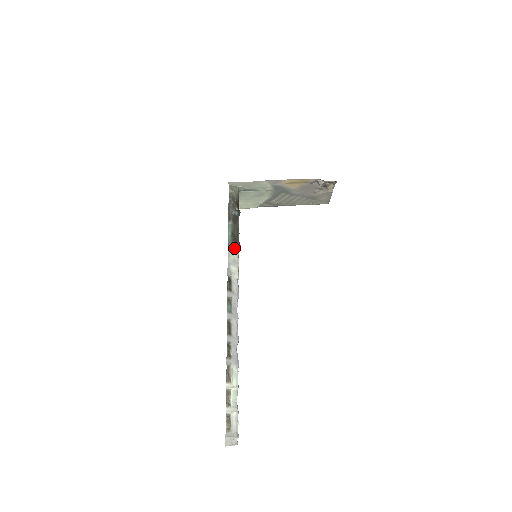
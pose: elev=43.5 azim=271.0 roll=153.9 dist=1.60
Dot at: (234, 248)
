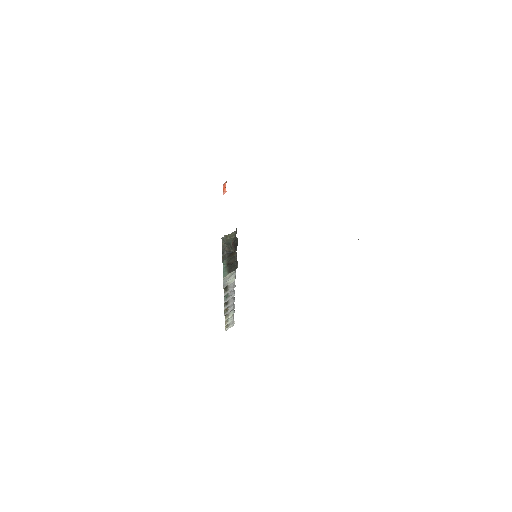
Dot at: (230, 272)
